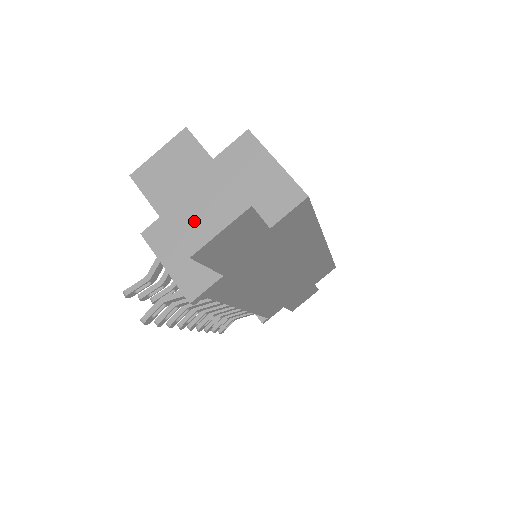
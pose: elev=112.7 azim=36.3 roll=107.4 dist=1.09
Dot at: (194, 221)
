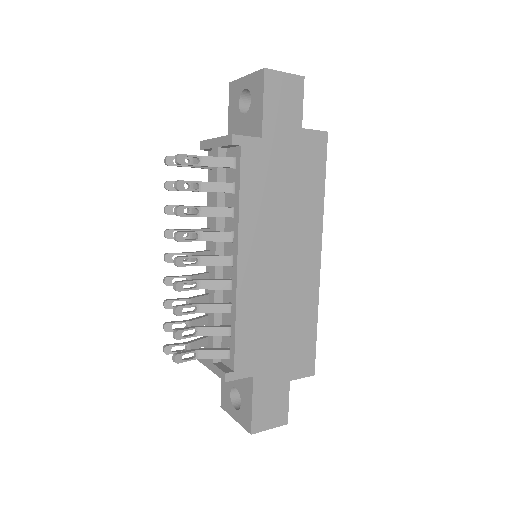
Dot at: occluded
